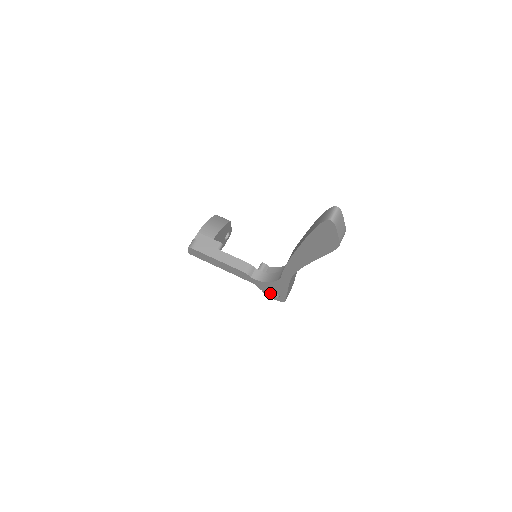
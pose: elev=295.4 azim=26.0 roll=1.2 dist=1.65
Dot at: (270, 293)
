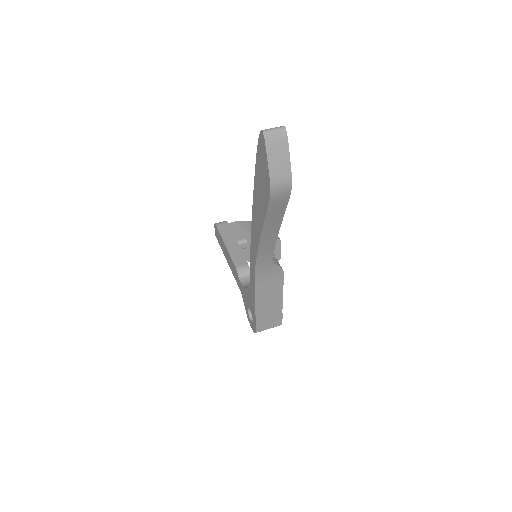
Dot at: (250, 314)
